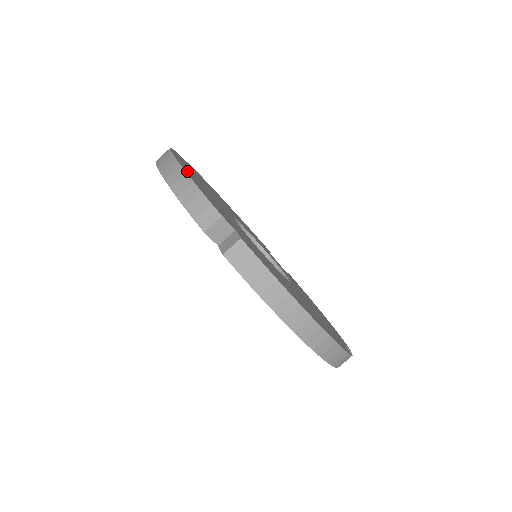
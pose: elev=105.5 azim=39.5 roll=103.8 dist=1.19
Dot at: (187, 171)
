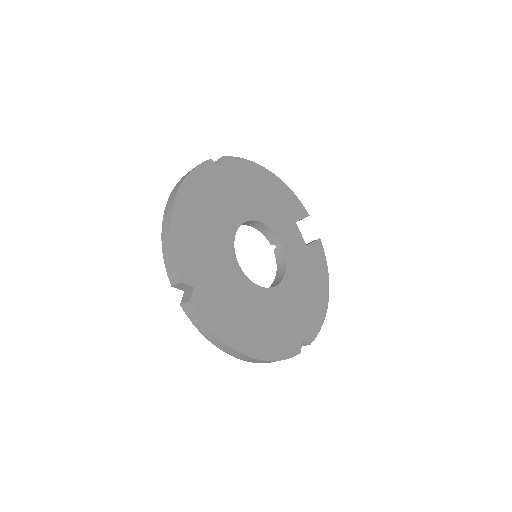
Dot at: (179, 222)
